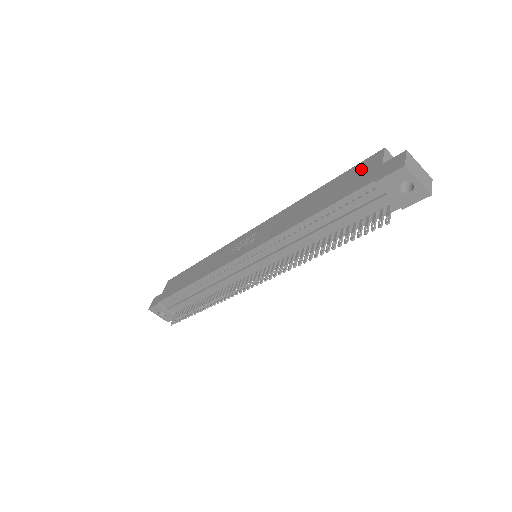
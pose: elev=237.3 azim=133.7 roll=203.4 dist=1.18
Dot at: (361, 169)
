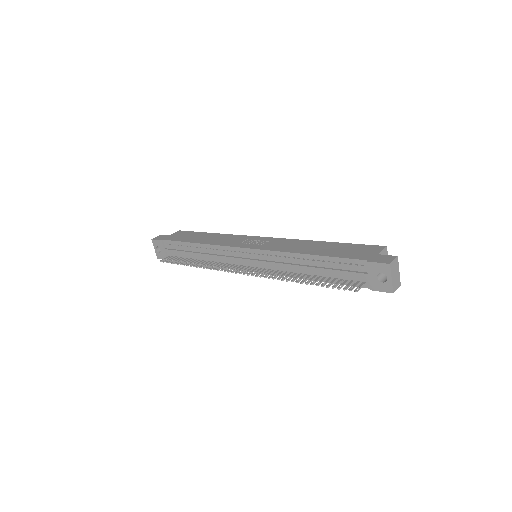
Dot at: (364, 248)
